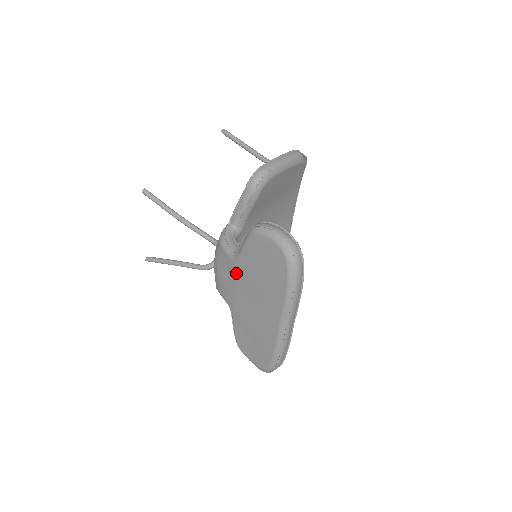
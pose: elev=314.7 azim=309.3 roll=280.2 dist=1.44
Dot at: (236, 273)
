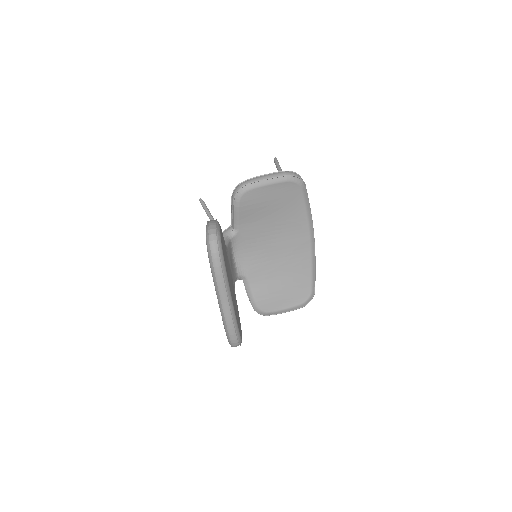
Dot at: occluded
